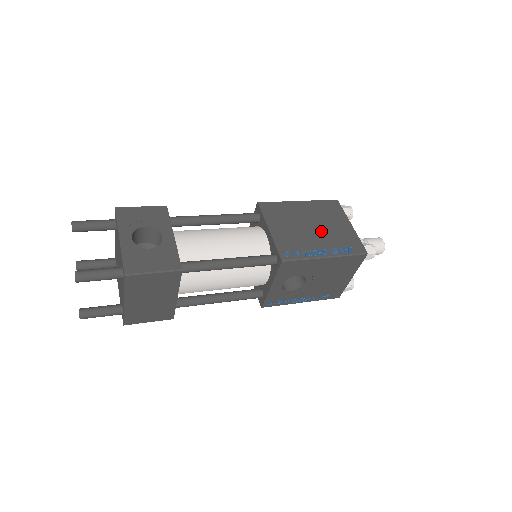
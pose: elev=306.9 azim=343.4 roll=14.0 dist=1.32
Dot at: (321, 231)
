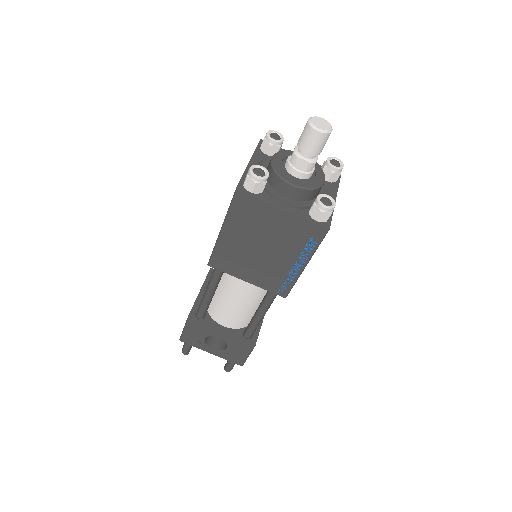
Dot at: (273, 246)
